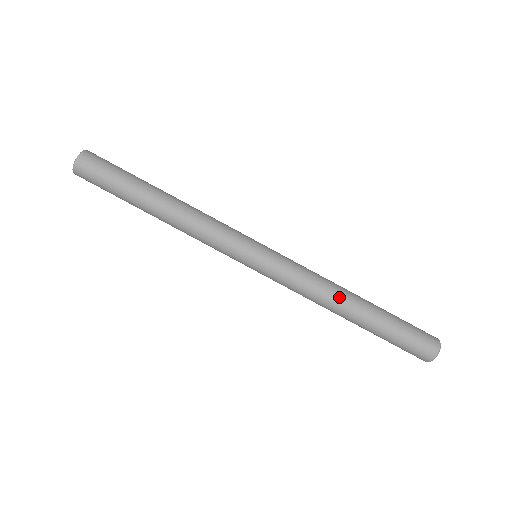
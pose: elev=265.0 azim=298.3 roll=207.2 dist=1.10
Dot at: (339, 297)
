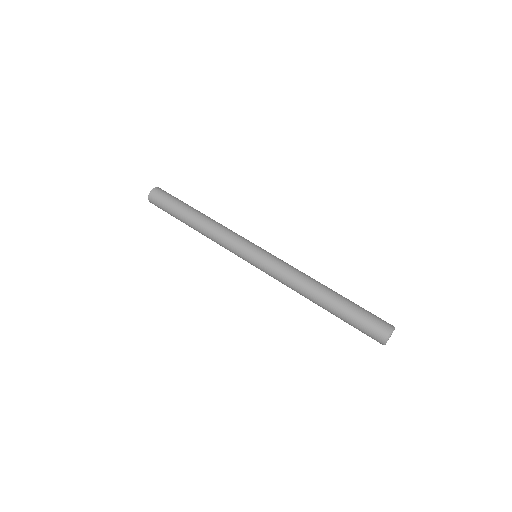
Dot at: (310, 286)
